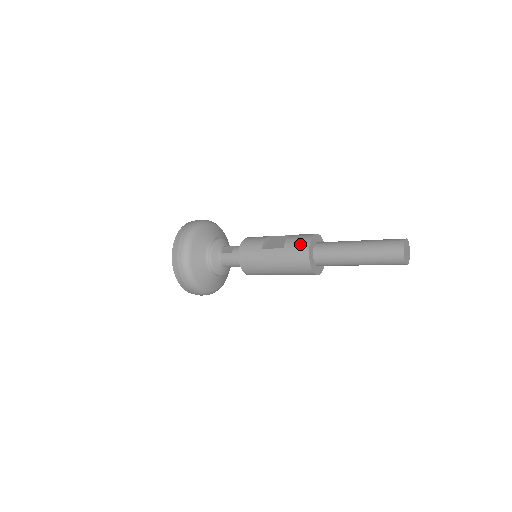
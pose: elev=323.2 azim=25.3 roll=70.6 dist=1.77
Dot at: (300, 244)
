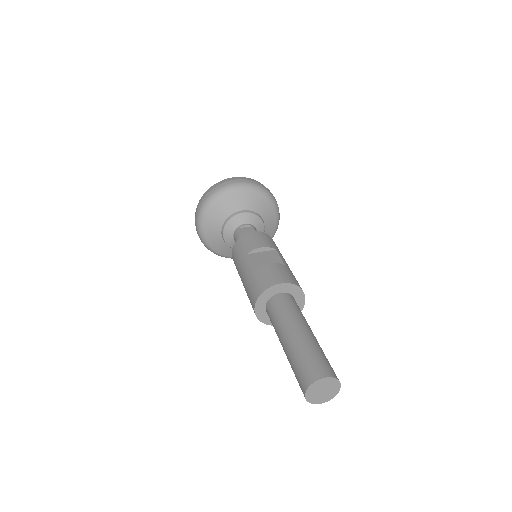
Dot at: (264, 280)
